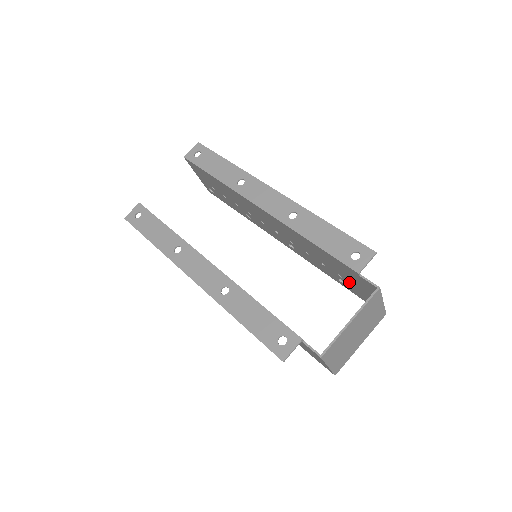
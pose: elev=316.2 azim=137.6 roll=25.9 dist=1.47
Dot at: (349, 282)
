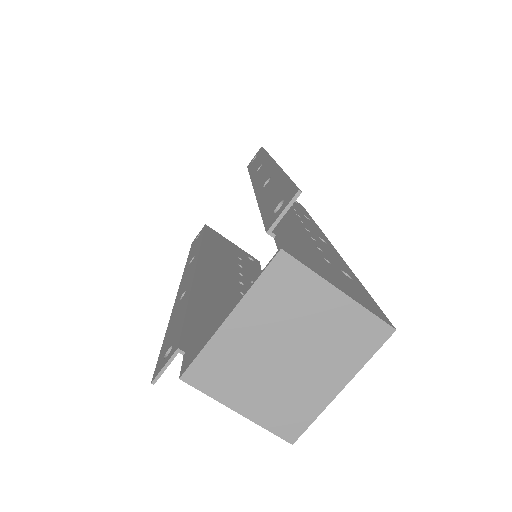
Dot at: occluded
